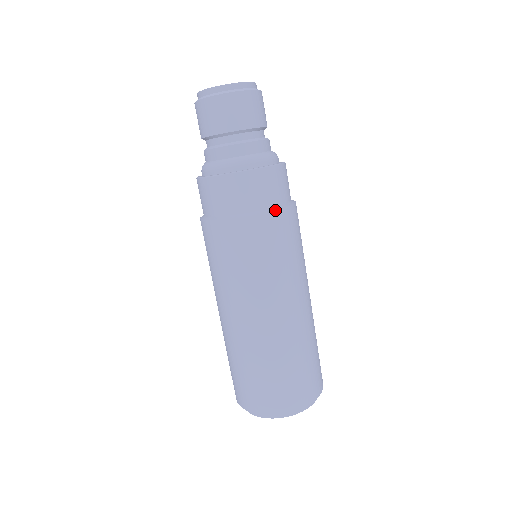
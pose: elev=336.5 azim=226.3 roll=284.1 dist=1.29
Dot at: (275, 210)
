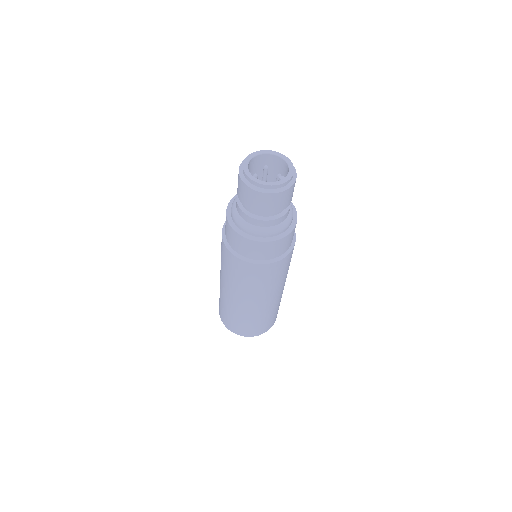
Dot at: (256, 264)
